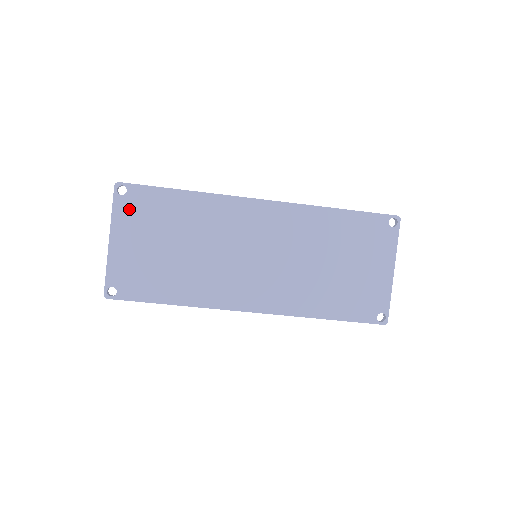
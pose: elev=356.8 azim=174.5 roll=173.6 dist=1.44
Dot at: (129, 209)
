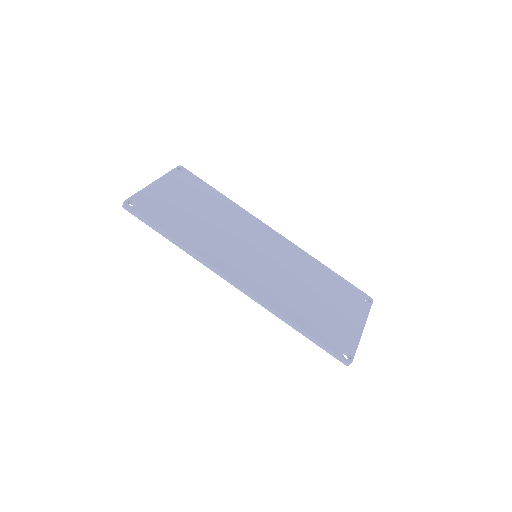
Dot at: (180, 179)
